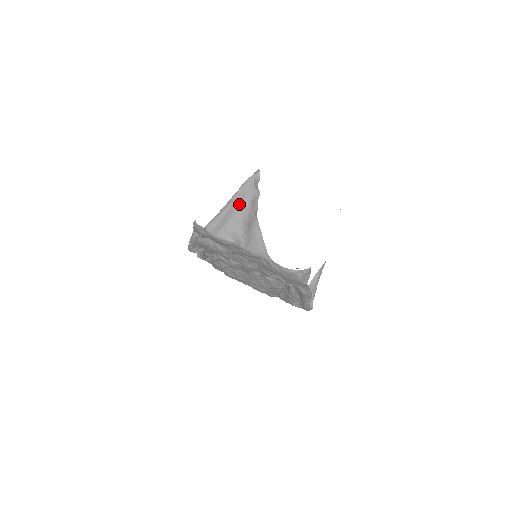
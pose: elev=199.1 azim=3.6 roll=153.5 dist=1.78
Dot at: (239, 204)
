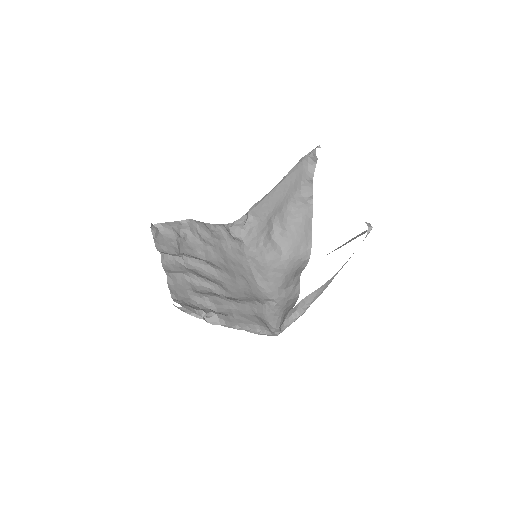
Dot at: (288, 186)
